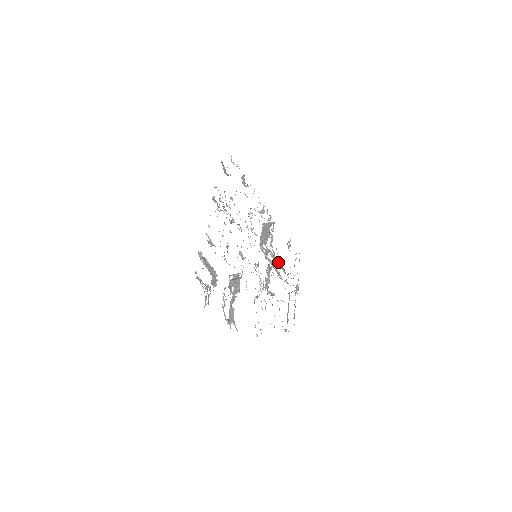
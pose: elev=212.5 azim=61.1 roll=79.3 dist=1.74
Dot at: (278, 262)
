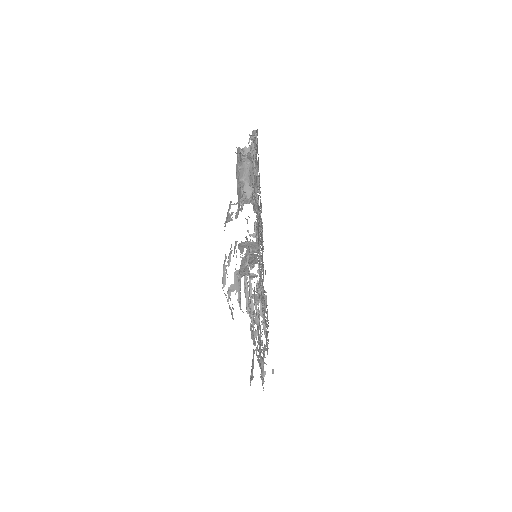
Dot at: occluded
